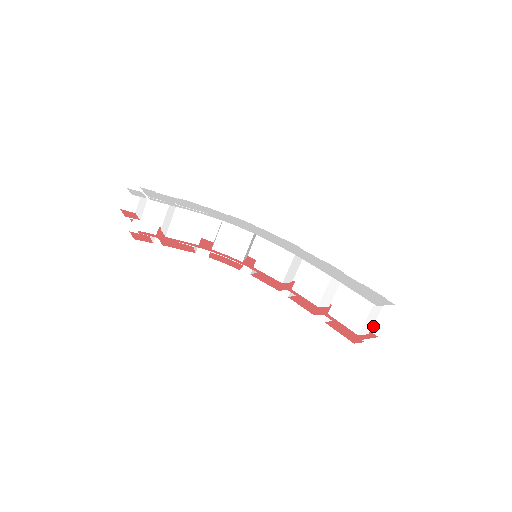
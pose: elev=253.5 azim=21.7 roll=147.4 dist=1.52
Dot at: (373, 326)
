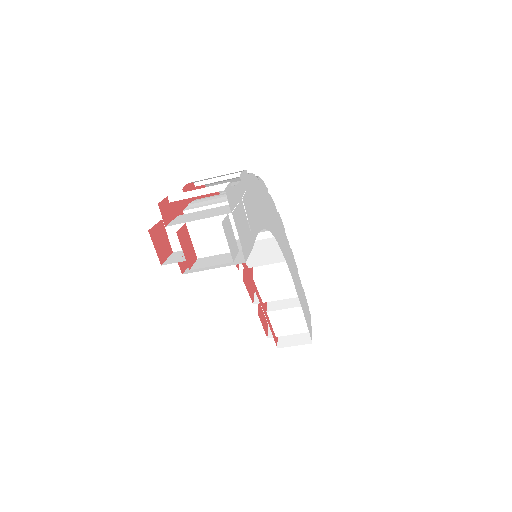
Dot at: occluded
